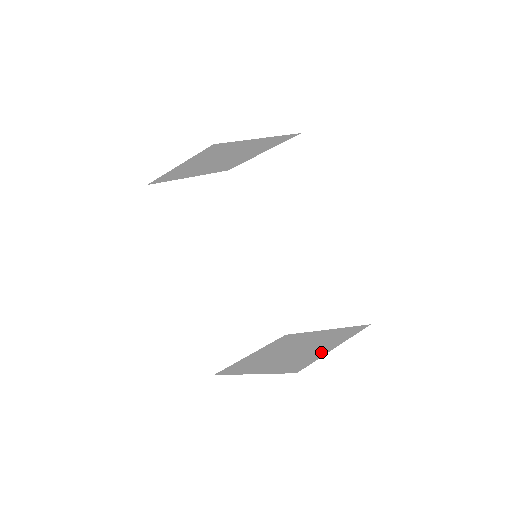
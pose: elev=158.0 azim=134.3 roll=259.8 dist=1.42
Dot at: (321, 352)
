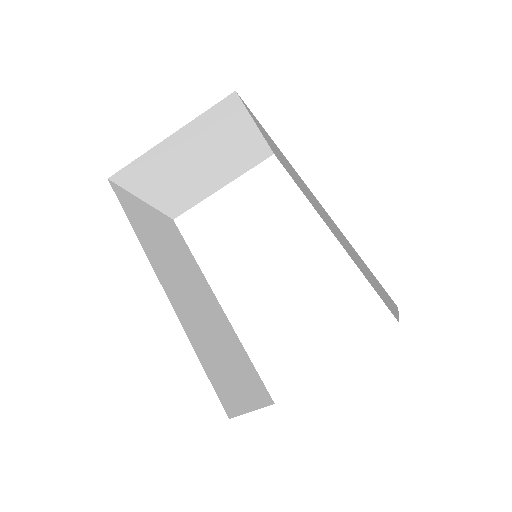
Dot at: occluded
